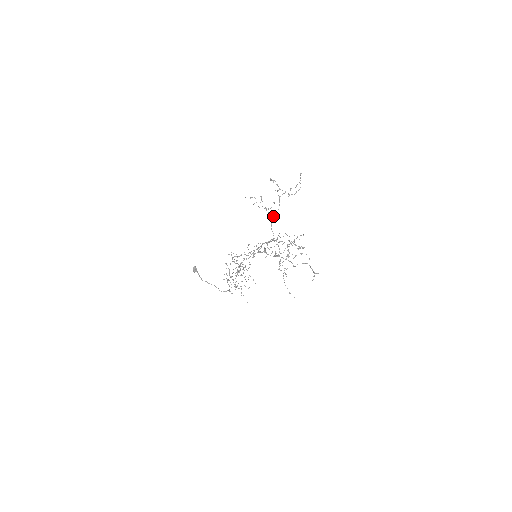
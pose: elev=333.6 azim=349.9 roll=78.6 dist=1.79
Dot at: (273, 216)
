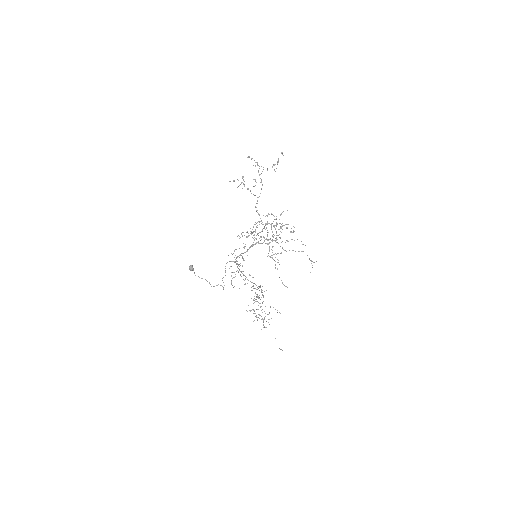
Dot at: (258, 197)
